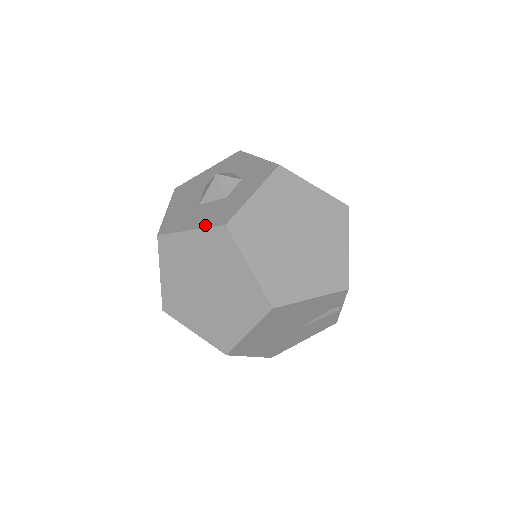
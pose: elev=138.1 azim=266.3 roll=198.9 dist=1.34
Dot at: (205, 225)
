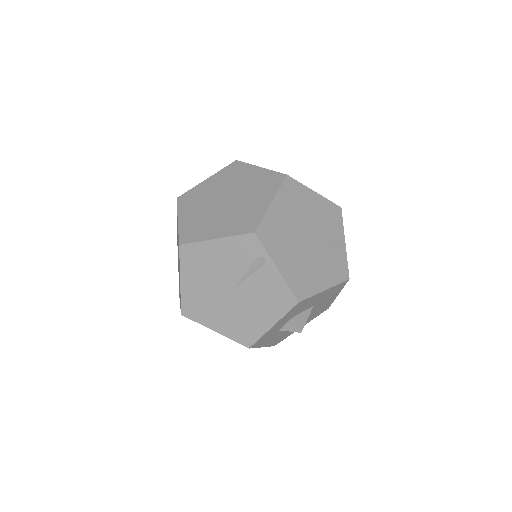
Dot at: (219, 172)
